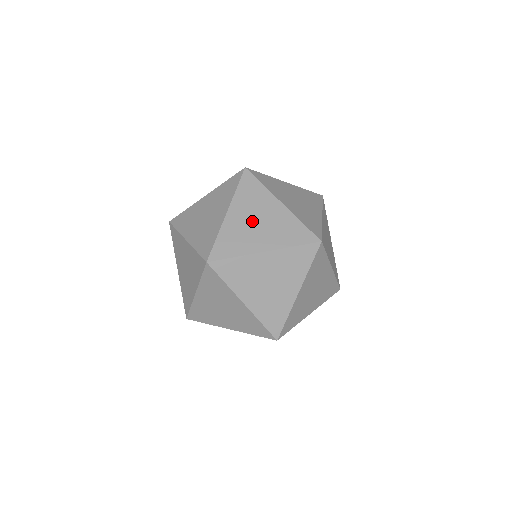
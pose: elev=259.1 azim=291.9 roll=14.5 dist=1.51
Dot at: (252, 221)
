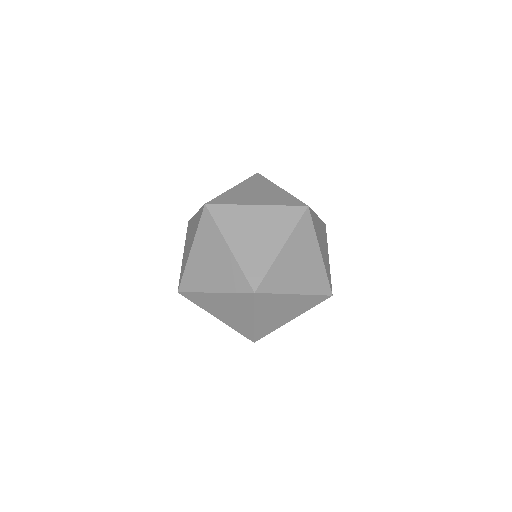
Dot at: occluded
